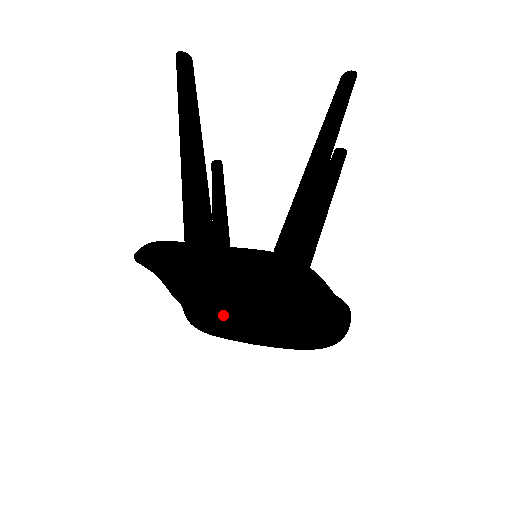
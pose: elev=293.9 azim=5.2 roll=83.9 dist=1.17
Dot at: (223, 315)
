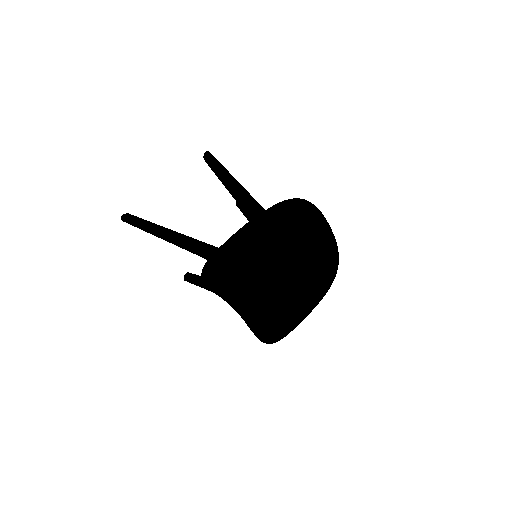
Dot at: (276, 311)
